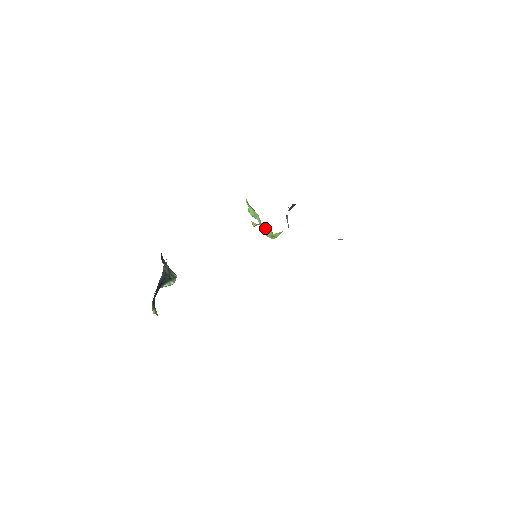
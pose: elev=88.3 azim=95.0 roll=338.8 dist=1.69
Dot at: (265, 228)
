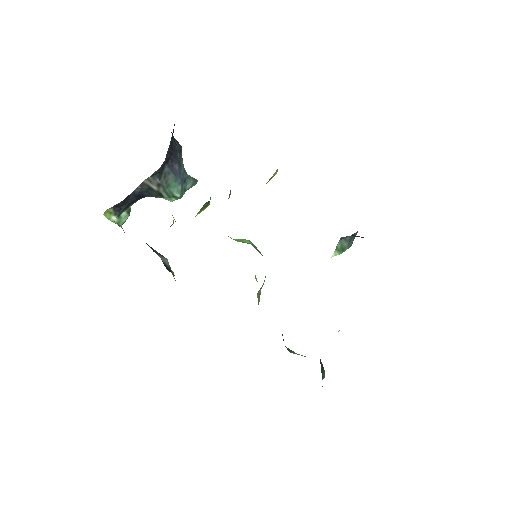
Dot at: occluded
